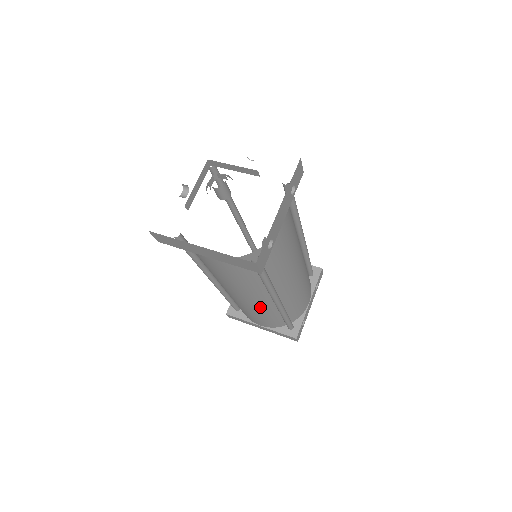
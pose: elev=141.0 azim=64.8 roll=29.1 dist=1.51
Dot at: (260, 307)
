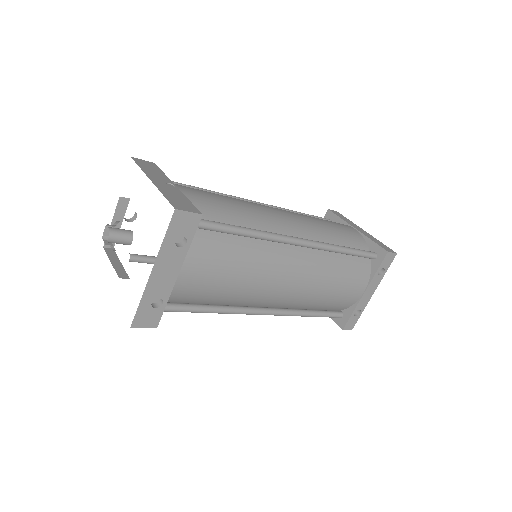
Dot at: occluded
